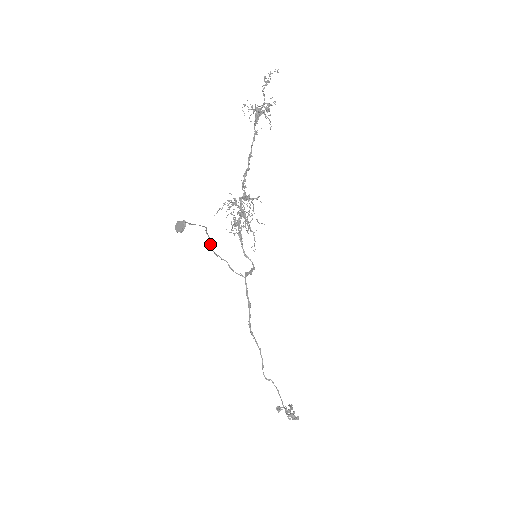
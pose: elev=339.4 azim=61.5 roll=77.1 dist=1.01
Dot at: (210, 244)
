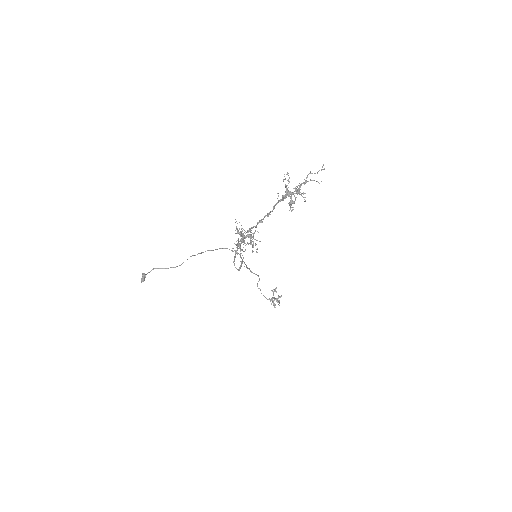
Dot at: (203, 252)
